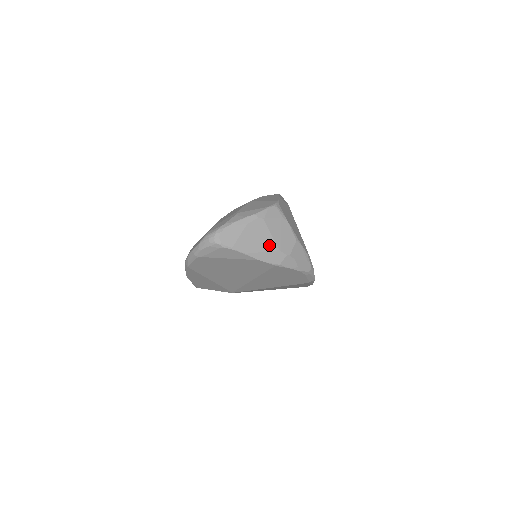
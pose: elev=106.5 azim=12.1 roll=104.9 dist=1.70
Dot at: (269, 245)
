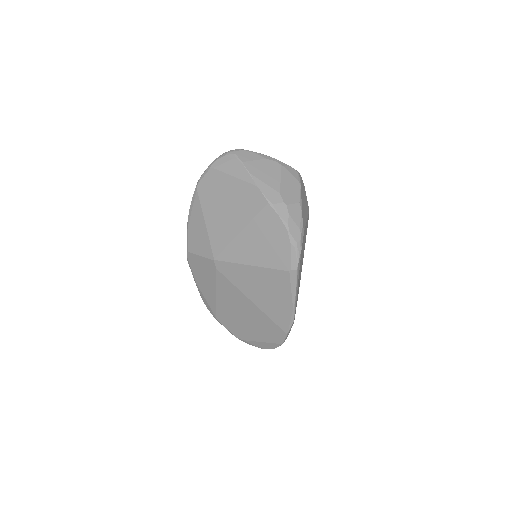
Dot at: (274, 183)
